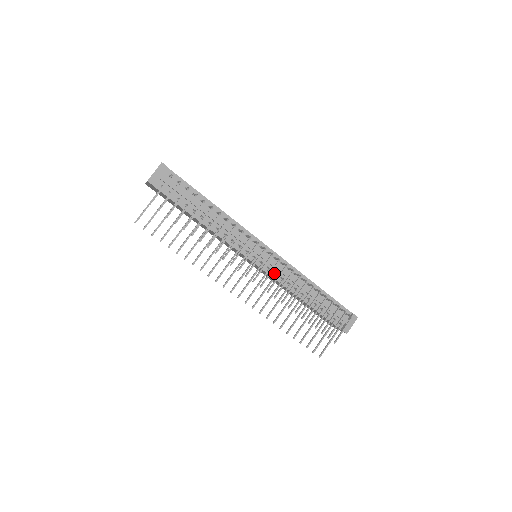
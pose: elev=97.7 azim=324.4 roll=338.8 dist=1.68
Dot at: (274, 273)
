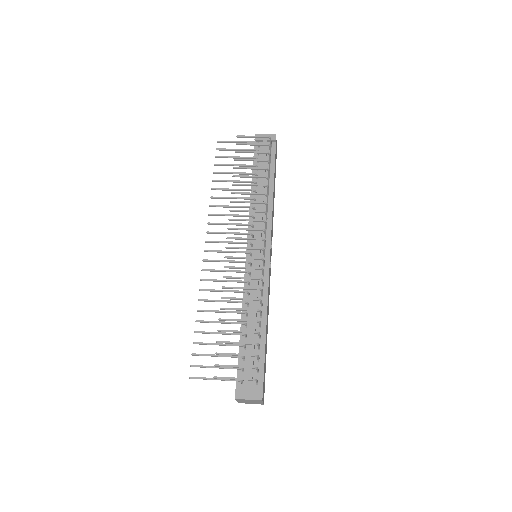
Dot at: (249, 273)
